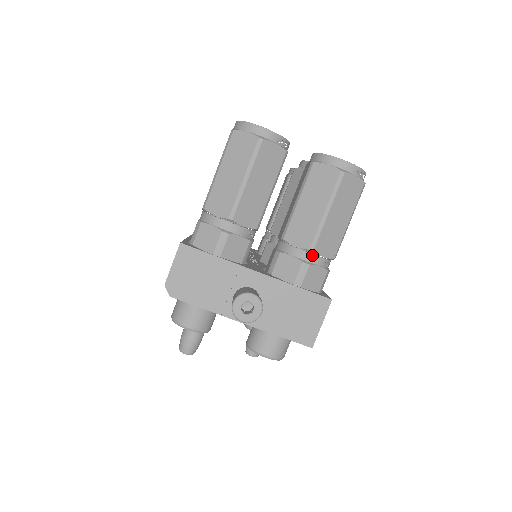
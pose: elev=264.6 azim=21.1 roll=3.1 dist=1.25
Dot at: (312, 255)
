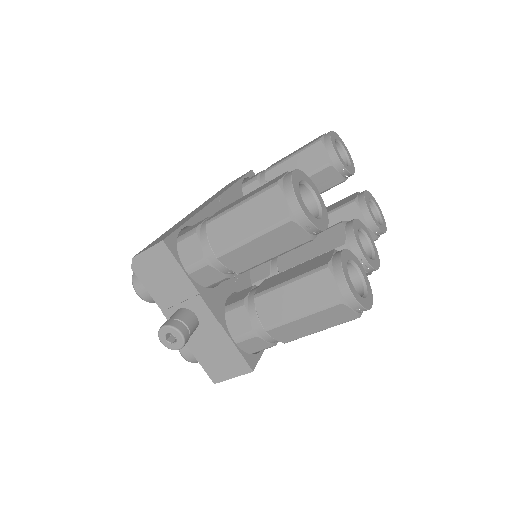
Dot at: (265, 331)
